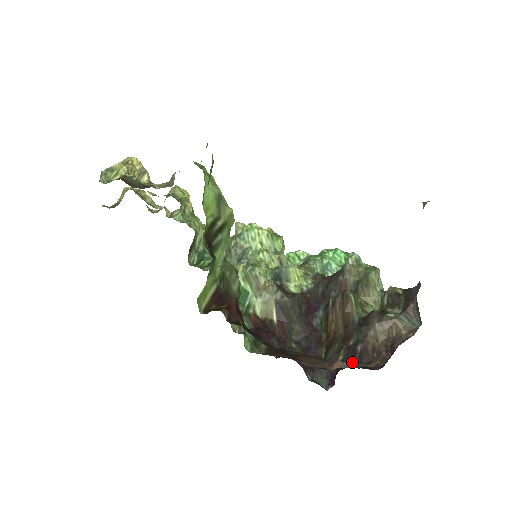
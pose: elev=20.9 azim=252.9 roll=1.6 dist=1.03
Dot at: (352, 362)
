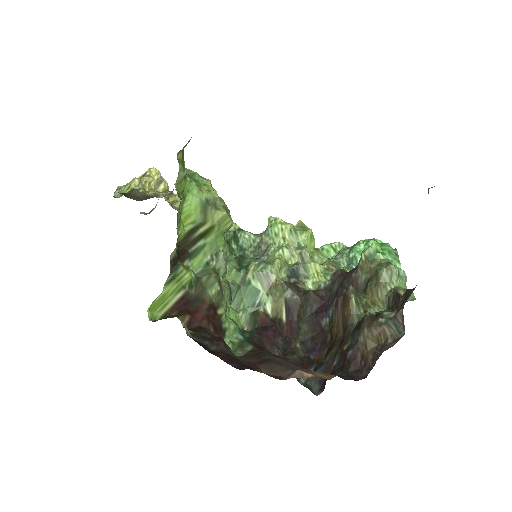
Dot at: (341, 369)
